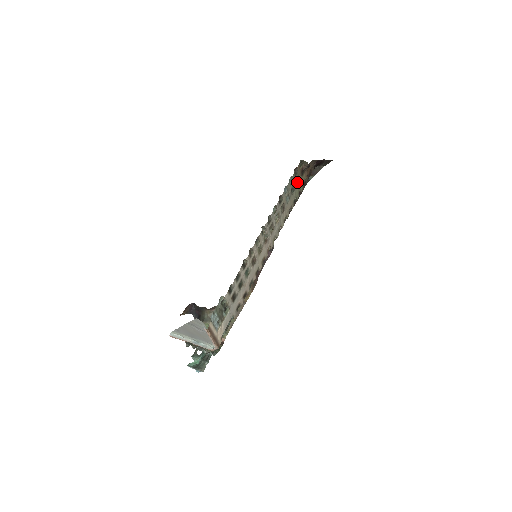
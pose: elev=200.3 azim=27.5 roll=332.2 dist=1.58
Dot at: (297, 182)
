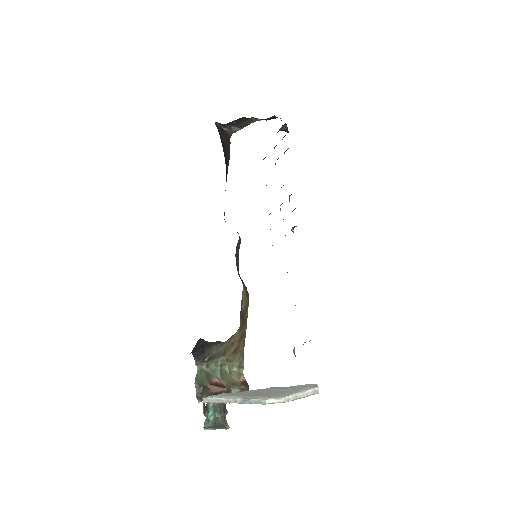
Dot at: occluded
